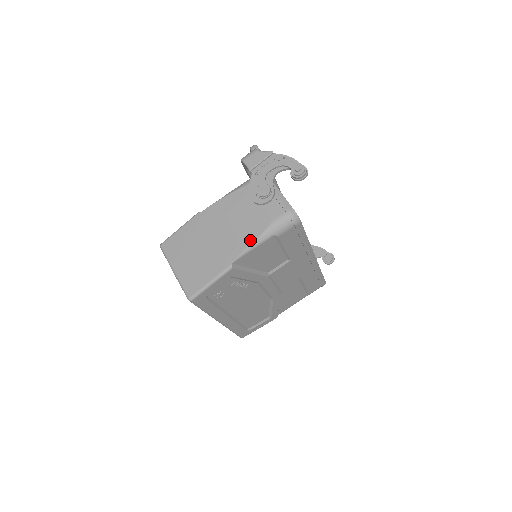
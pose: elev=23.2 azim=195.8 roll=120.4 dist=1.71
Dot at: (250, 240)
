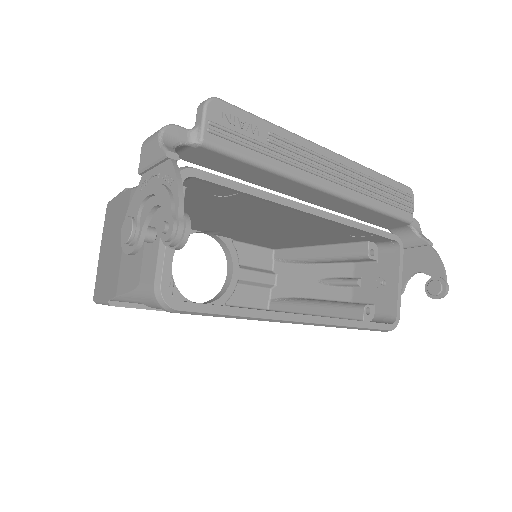
Dot at: (121, 288)
